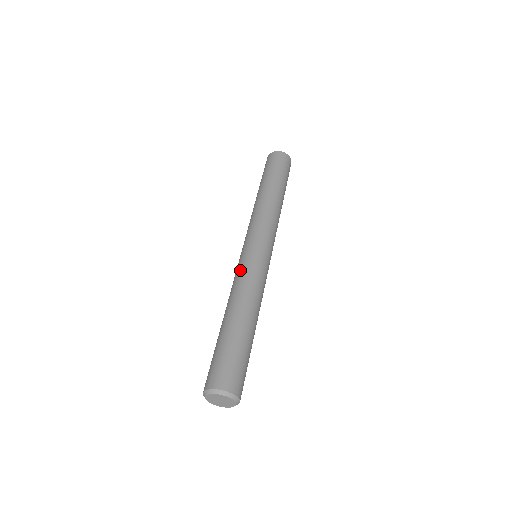
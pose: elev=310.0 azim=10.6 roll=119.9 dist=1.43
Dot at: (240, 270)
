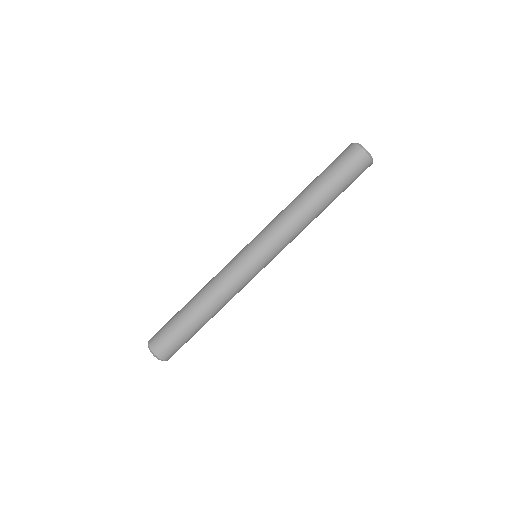
Dot at: (236, 278)
